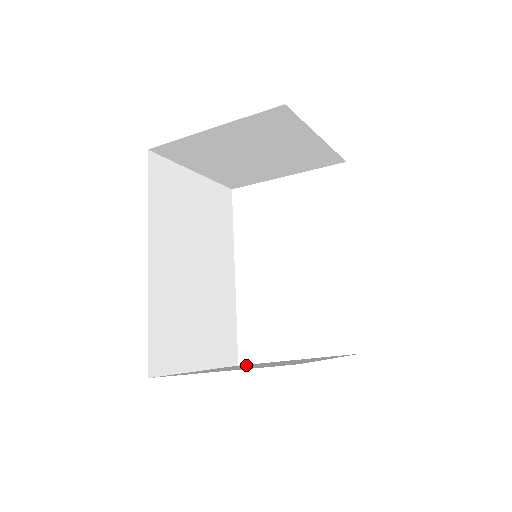
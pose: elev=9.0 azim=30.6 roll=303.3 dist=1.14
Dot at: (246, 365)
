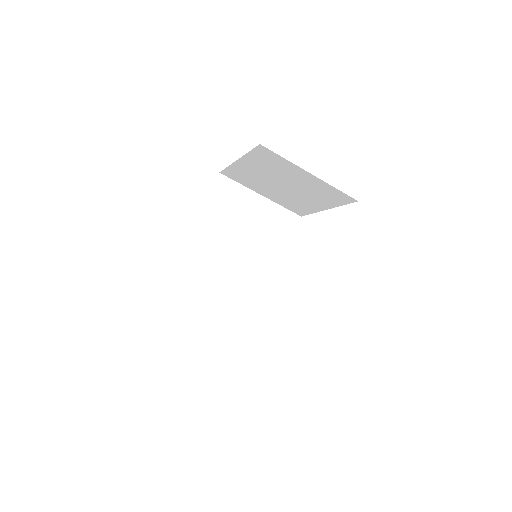
Dot at: occluded
